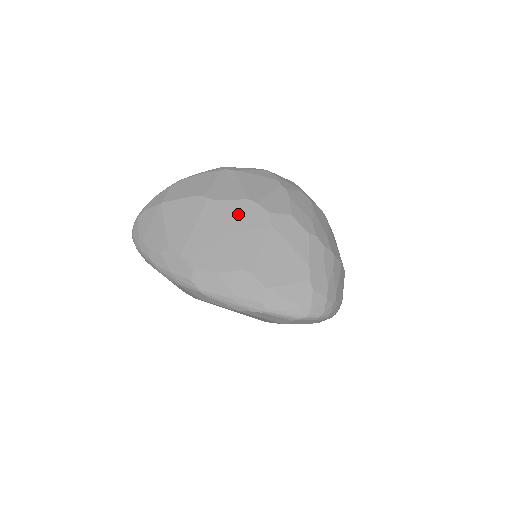
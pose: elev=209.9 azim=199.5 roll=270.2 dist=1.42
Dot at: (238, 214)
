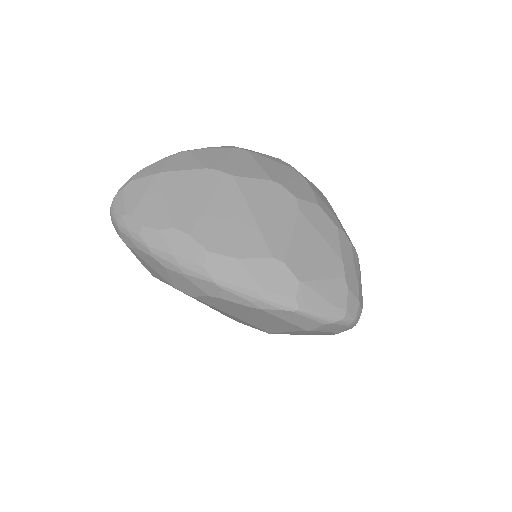
Dot at: (262, 194)
